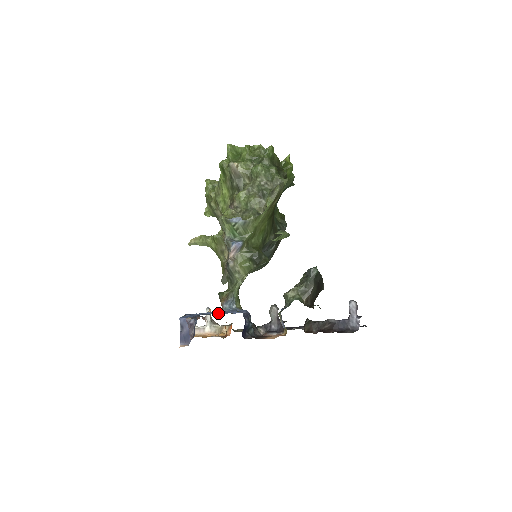
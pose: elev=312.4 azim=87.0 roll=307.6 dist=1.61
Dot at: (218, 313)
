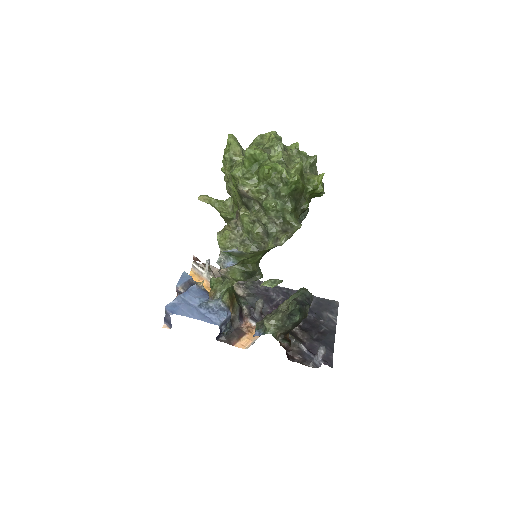
Dot at: (201, 311)
